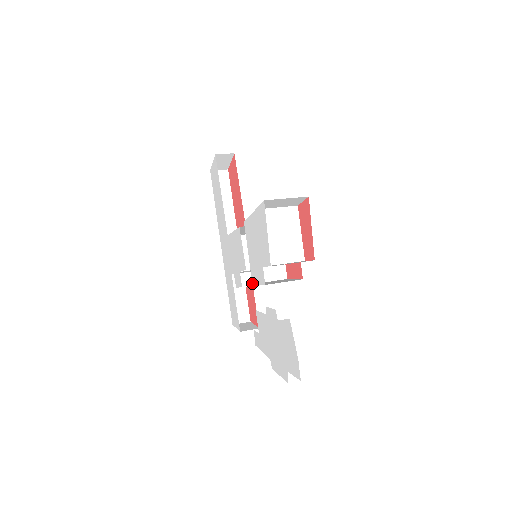
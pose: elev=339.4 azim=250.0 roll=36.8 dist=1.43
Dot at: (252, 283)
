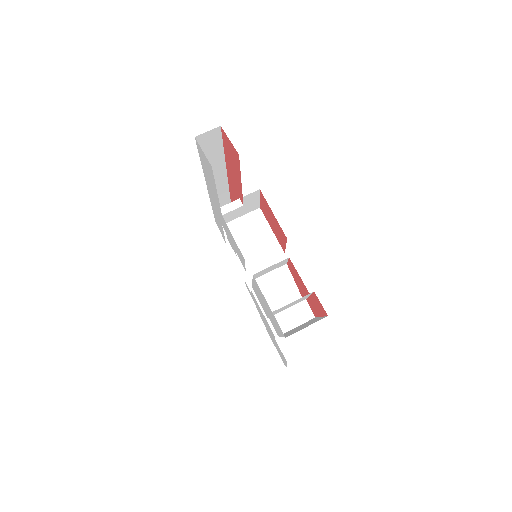
Dot at: (252, 287)
